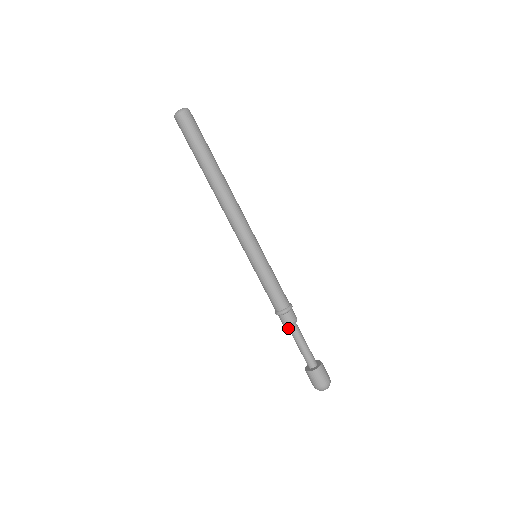
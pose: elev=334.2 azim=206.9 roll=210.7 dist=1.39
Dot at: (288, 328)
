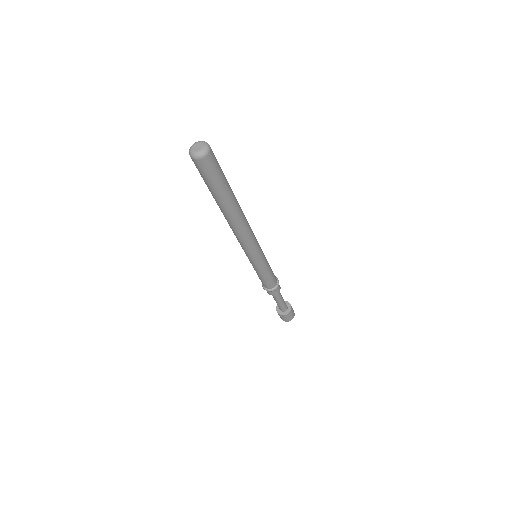
Dot at: occluded
